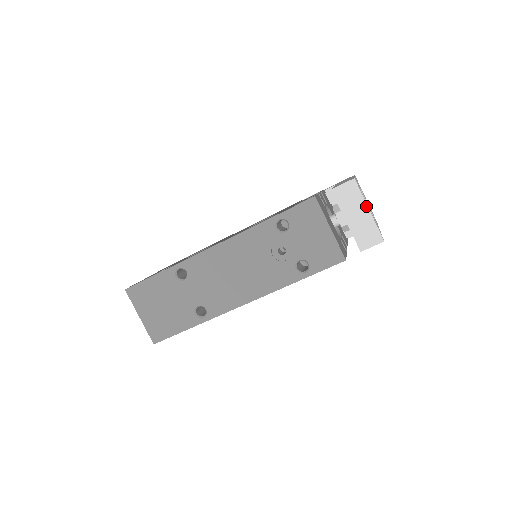
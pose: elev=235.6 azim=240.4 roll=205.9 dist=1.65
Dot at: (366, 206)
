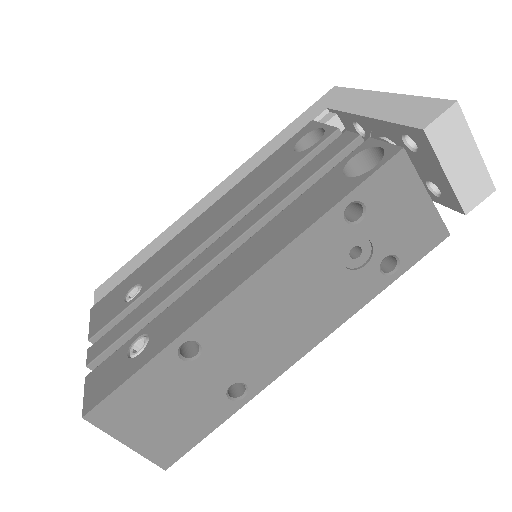
Dot at: (474, 143)
